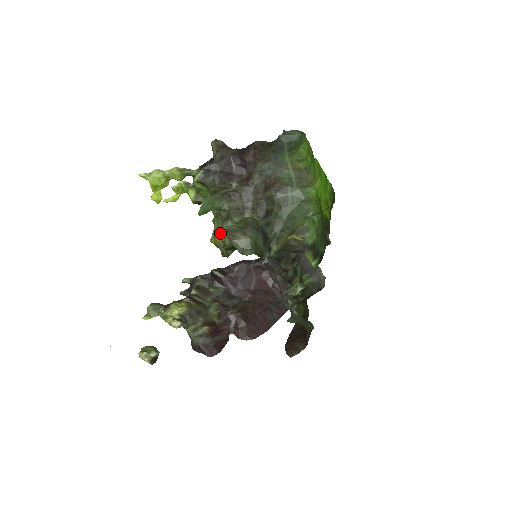
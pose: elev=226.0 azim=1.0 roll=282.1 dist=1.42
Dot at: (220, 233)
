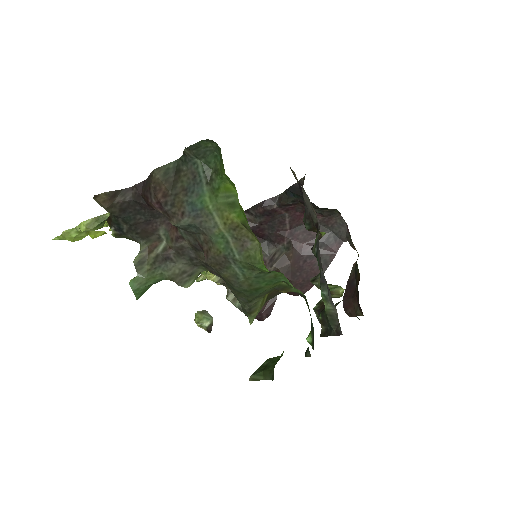
Dot at: occluded
